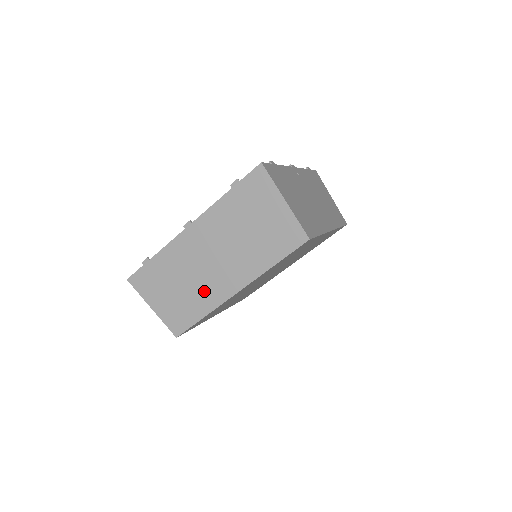
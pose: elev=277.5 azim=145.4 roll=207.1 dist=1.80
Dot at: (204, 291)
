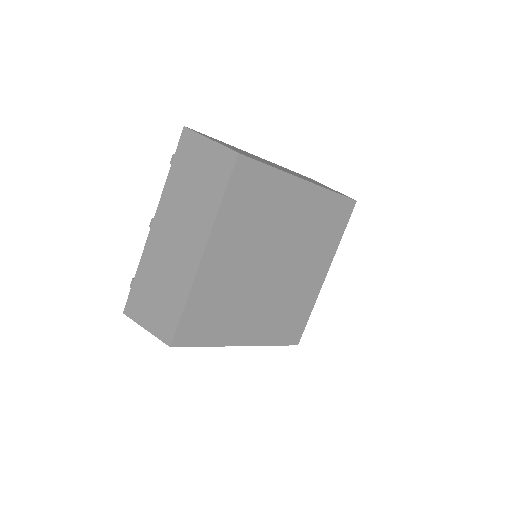
Dot at: (272, 165)
